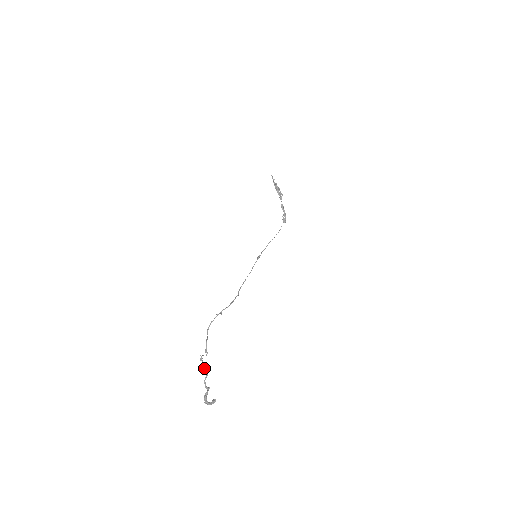
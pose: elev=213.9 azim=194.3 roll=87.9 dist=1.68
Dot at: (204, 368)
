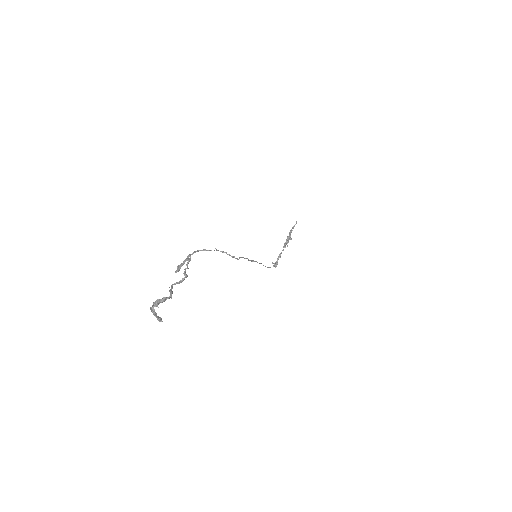
Dot at: occluded
